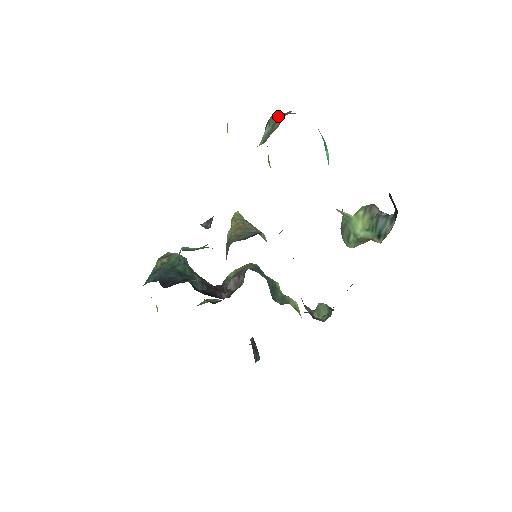
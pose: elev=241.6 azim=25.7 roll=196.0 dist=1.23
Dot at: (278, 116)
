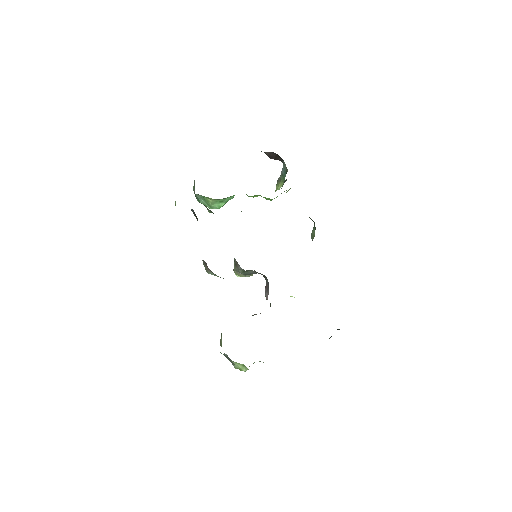
Dot at: occluded
